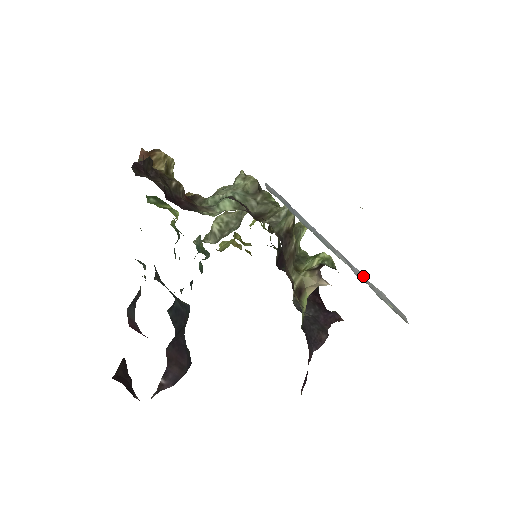
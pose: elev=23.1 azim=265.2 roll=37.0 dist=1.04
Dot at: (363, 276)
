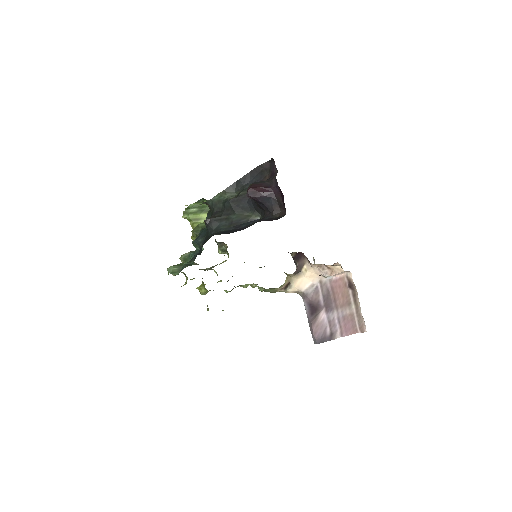
Dot at: occluded
